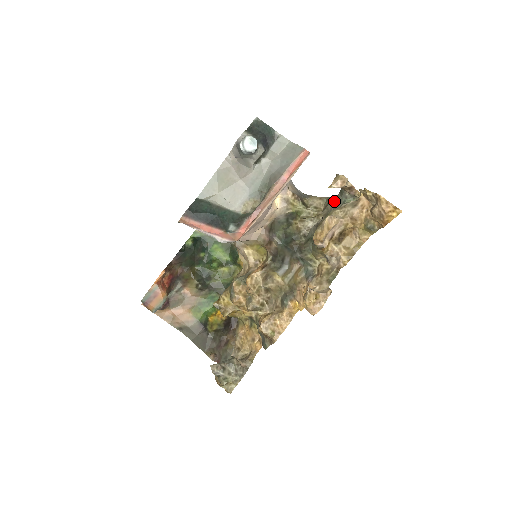
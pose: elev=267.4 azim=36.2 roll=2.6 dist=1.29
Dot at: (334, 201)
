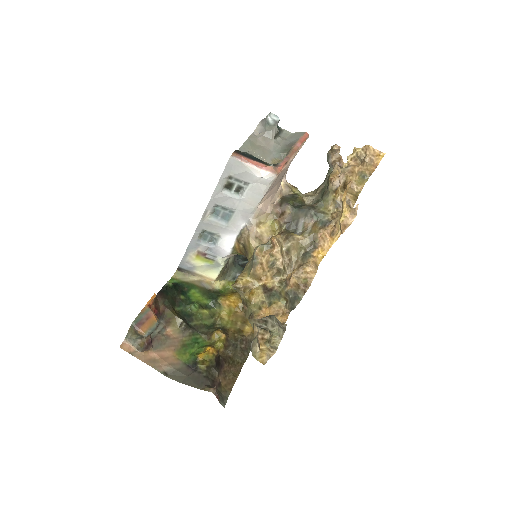
Dot at: (324, 182)
